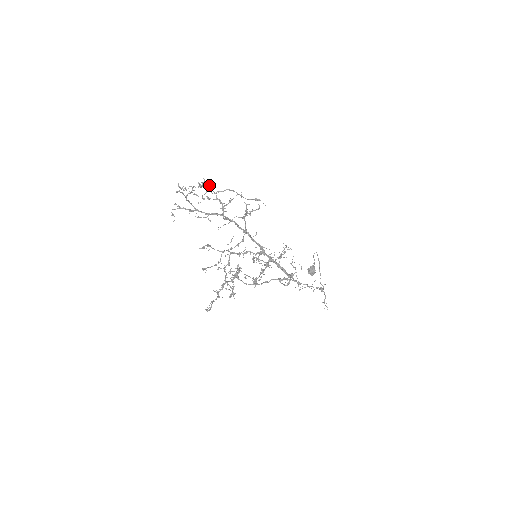
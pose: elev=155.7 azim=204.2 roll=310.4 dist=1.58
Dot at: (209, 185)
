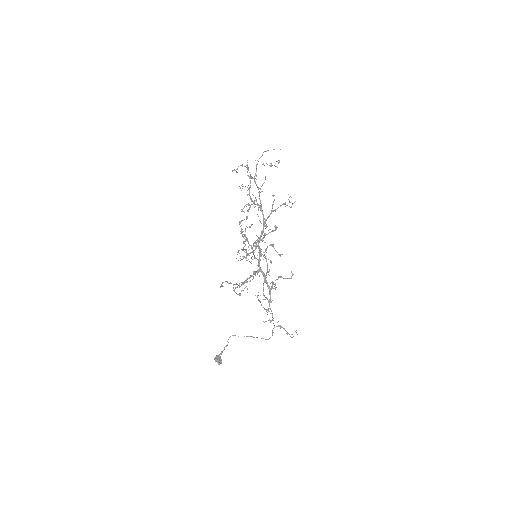
Dot at: occluded
